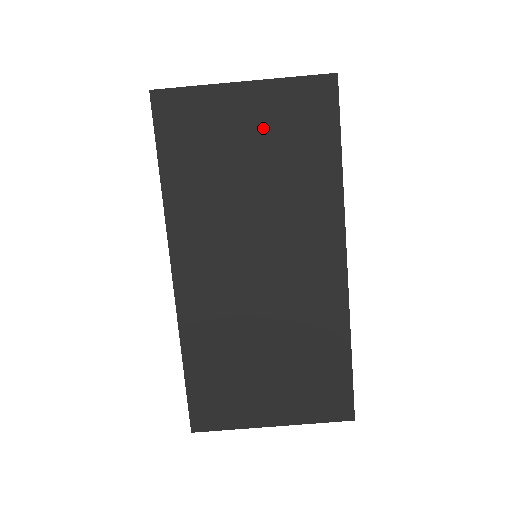
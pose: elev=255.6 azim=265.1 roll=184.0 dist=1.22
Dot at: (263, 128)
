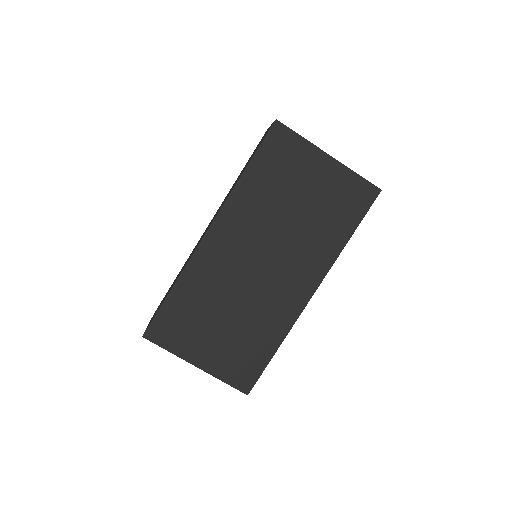
Dot at: (322, 188)
